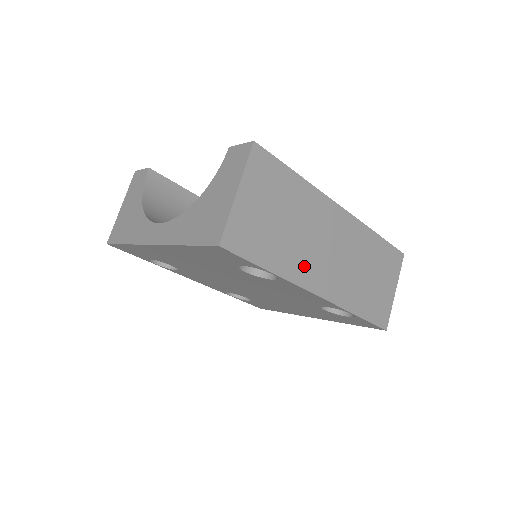
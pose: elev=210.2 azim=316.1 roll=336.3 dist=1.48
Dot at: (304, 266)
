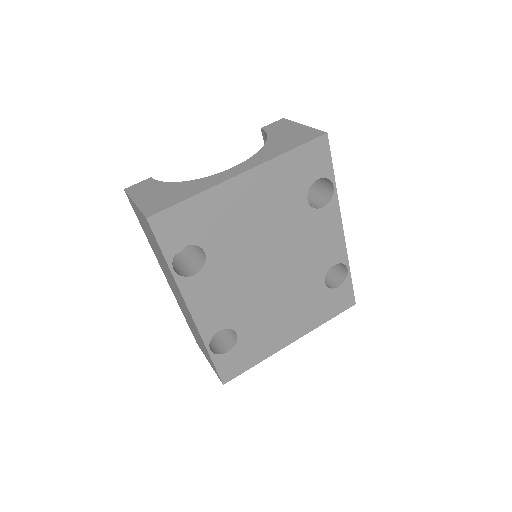
Dot at: occluded
